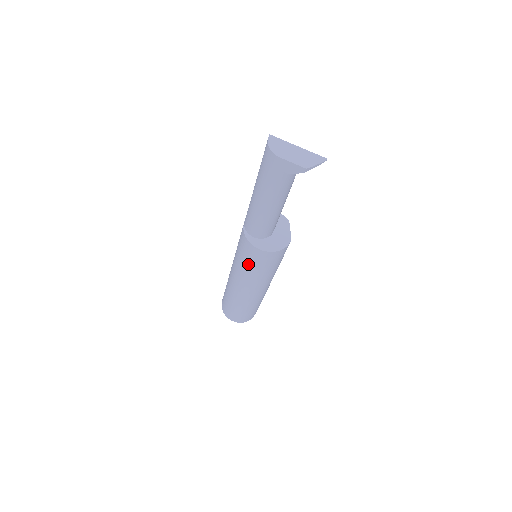
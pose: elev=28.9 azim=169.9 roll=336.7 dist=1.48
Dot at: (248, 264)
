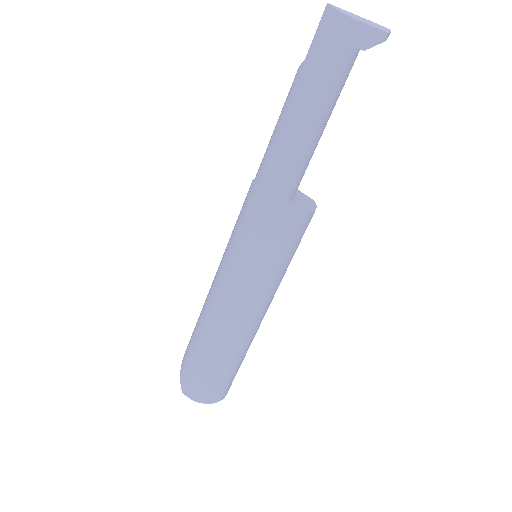
Dot at: (272, 254)
